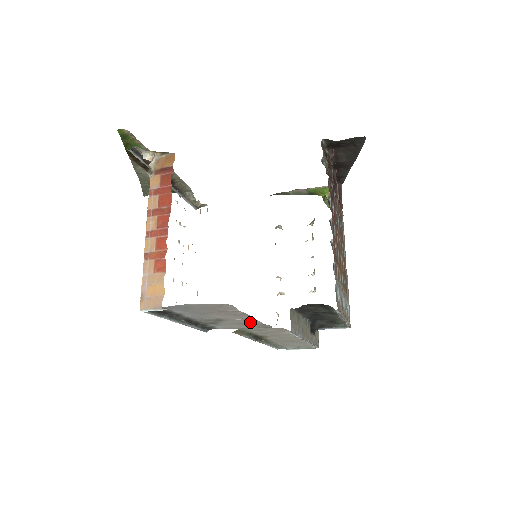
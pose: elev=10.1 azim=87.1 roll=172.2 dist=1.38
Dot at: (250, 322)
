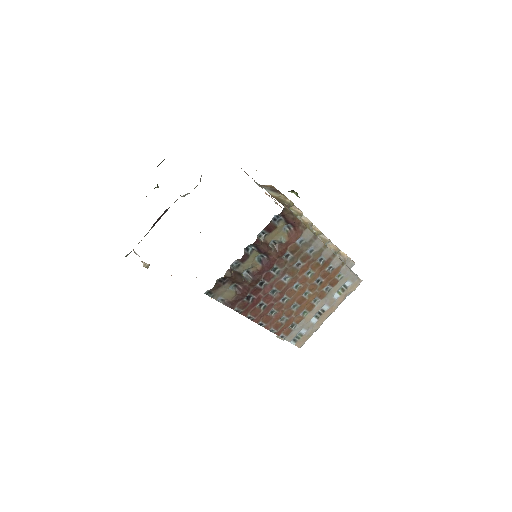
Dot at: occluded
